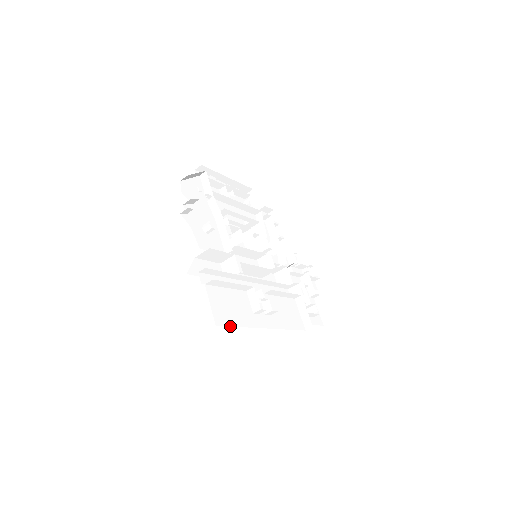
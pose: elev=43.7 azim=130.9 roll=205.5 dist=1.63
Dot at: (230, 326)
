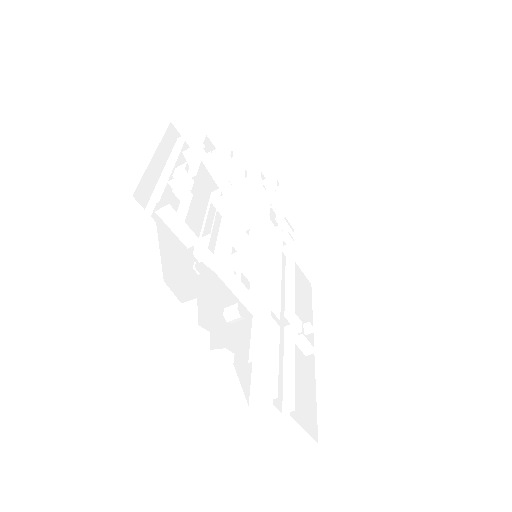
Dot at: (317, 416)
